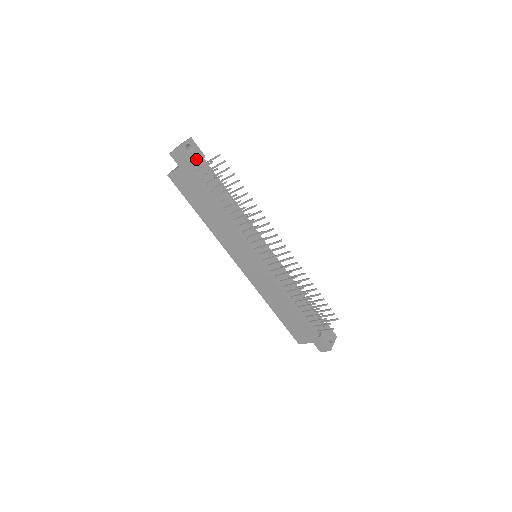
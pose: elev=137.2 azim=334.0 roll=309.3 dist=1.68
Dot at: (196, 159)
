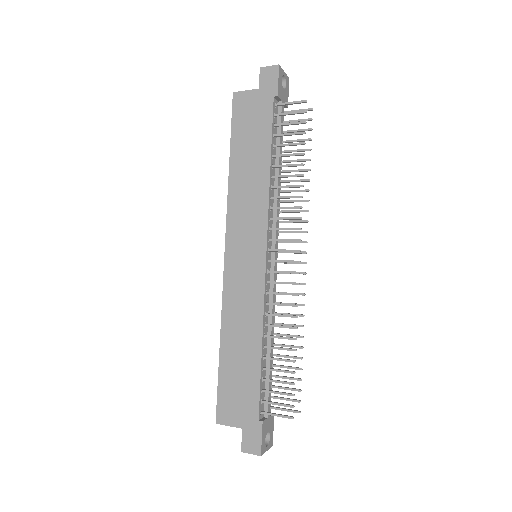
Dot at: (282, 95)
